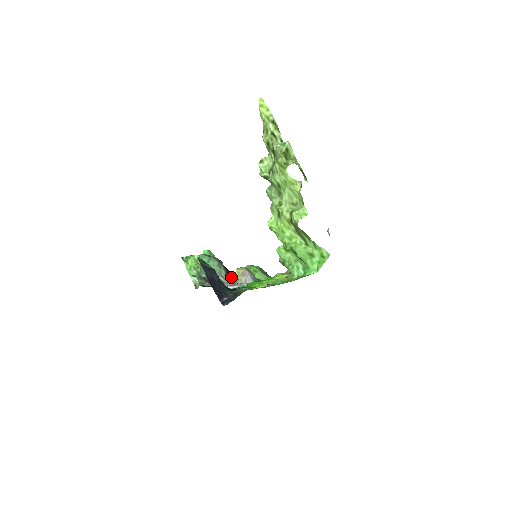
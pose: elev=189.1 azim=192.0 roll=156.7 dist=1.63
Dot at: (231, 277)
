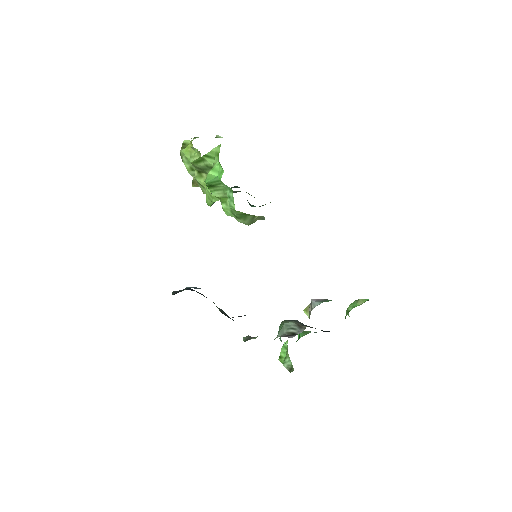
Dot at: occluded
